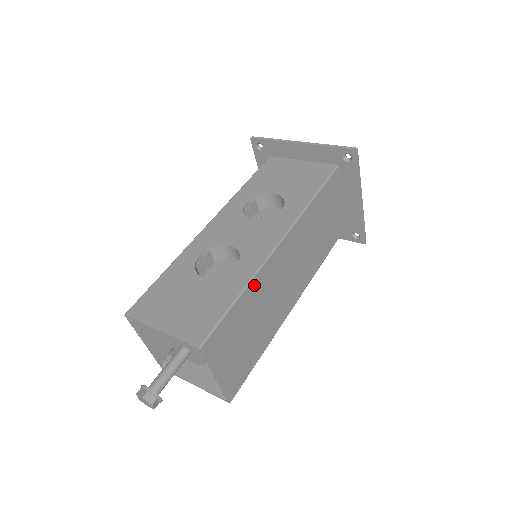
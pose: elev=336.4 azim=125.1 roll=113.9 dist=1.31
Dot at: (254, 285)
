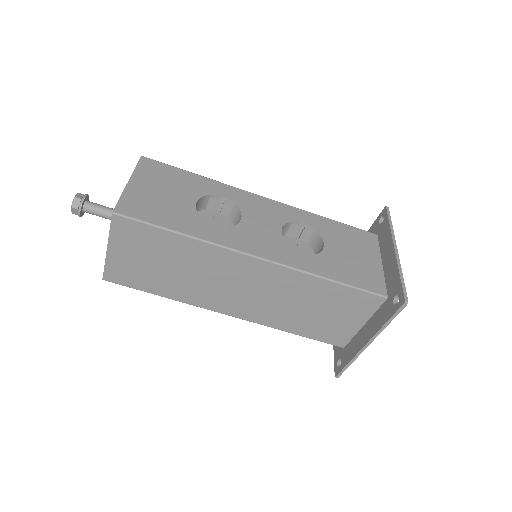
Dot at: (201, 247)
